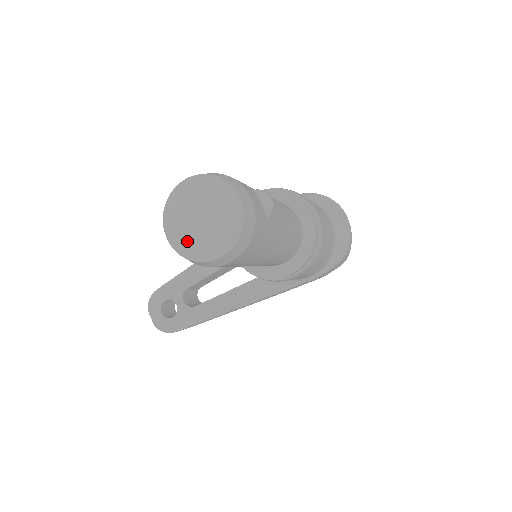
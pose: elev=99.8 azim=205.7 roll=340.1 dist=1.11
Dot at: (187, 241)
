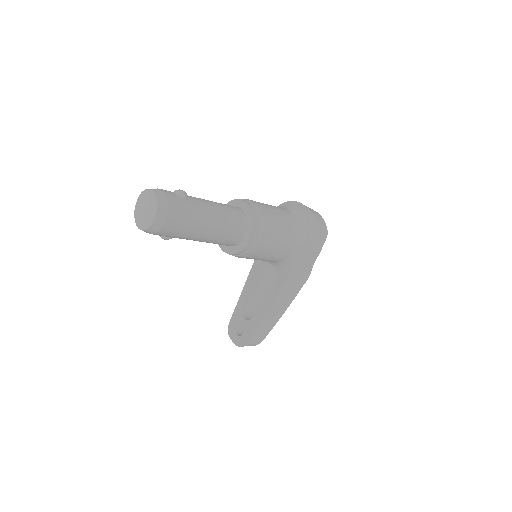
Dot at: (144, 223)
